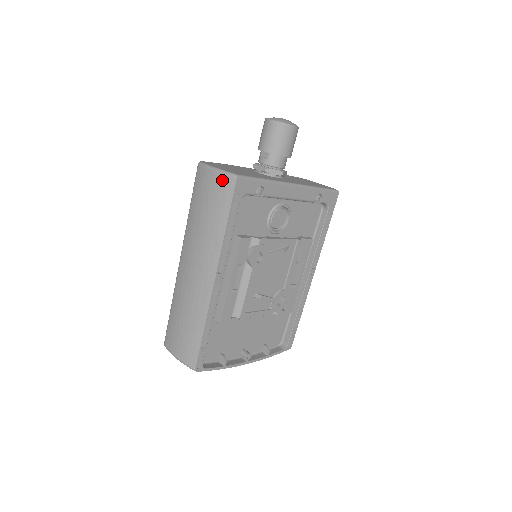
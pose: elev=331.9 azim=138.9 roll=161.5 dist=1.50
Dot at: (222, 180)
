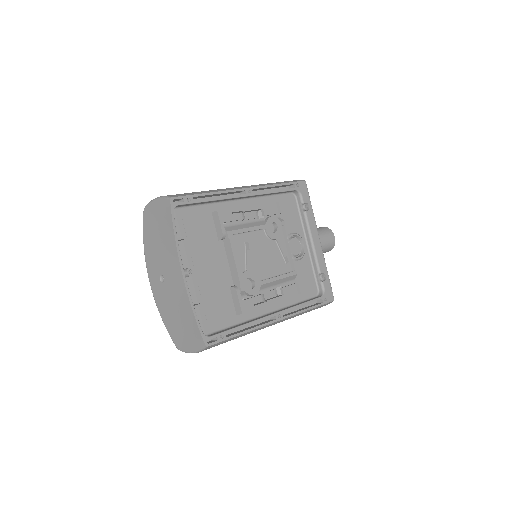
Dot at: (293, 180)
